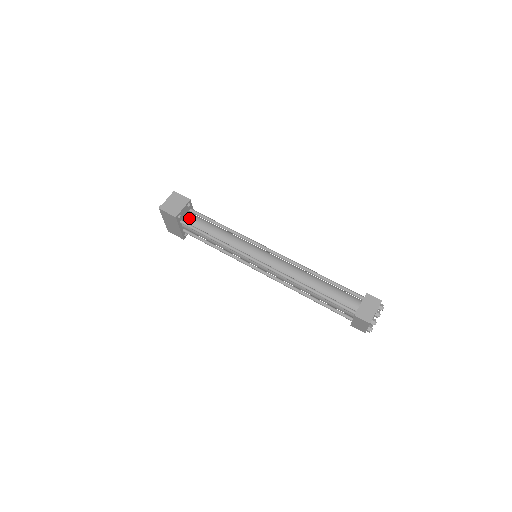
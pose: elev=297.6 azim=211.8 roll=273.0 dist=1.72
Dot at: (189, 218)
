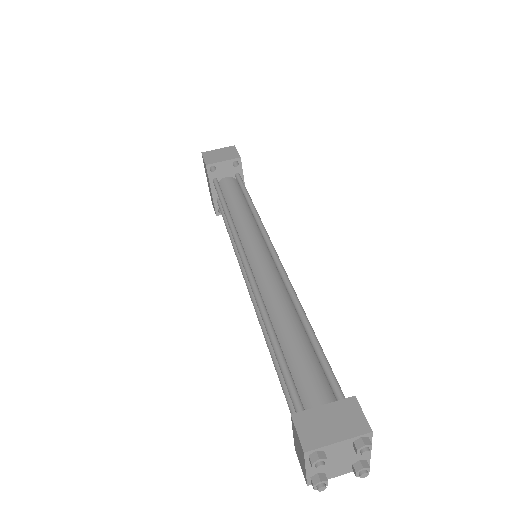
Dot at: (226, 180)
